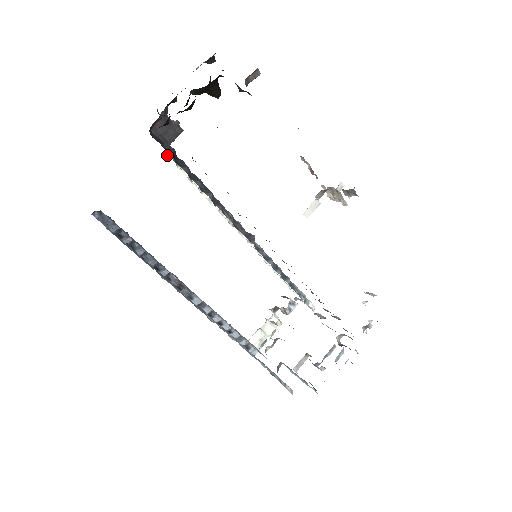
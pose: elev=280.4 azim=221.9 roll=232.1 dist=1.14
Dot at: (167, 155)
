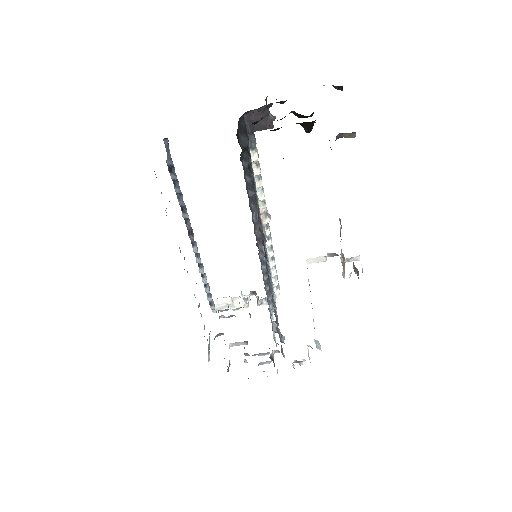
Dot at: occluded
